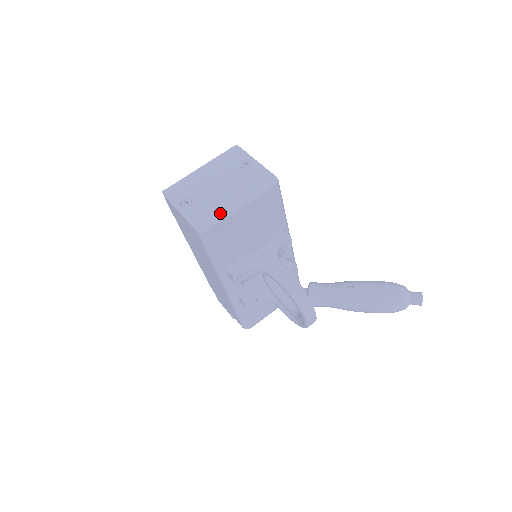
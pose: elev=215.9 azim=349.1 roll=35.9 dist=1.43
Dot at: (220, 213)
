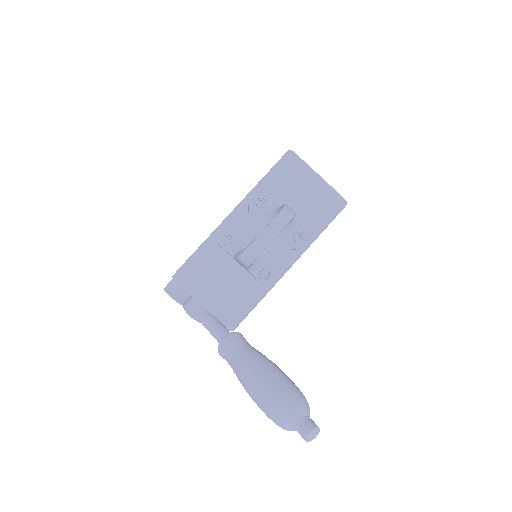
Dot at: occluded
